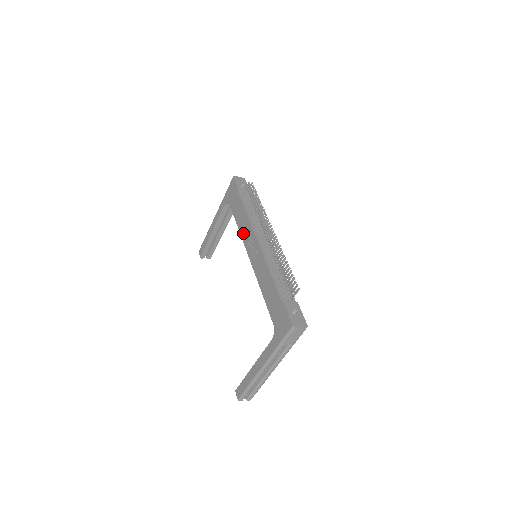
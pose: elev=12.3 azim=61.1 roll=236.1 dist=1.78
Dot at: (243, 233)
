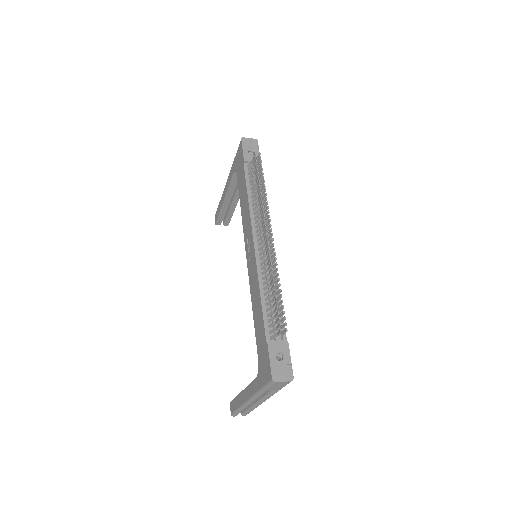
Dot at: (244, 222)
